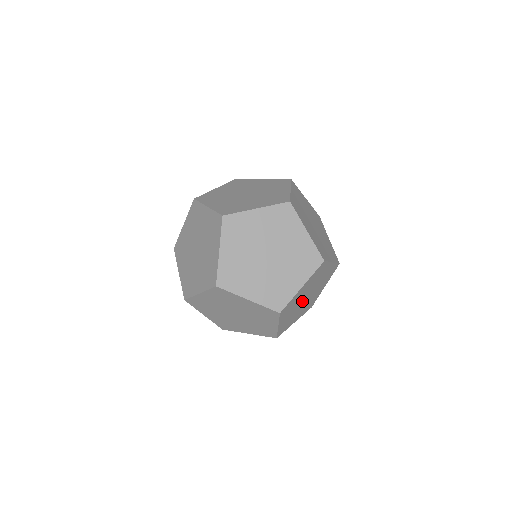
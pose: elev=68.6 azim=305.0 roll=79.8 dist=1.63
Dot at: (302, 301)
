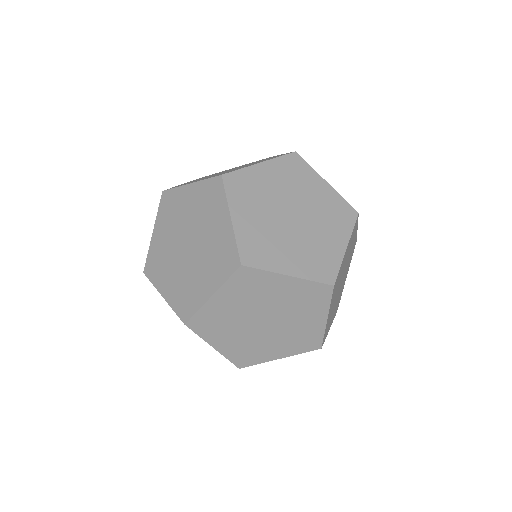
Dot at: (339, 285)
